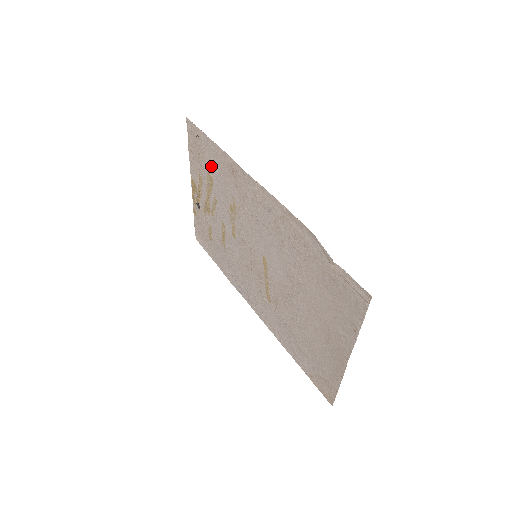
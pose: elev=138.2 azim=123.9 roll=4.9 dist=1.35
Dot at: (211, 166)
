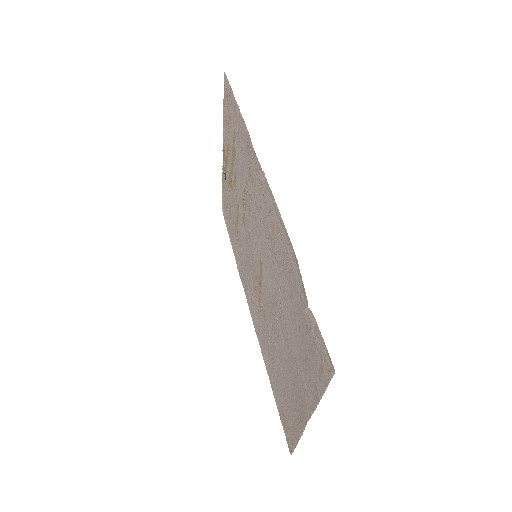
Dot at: (235, 136)
